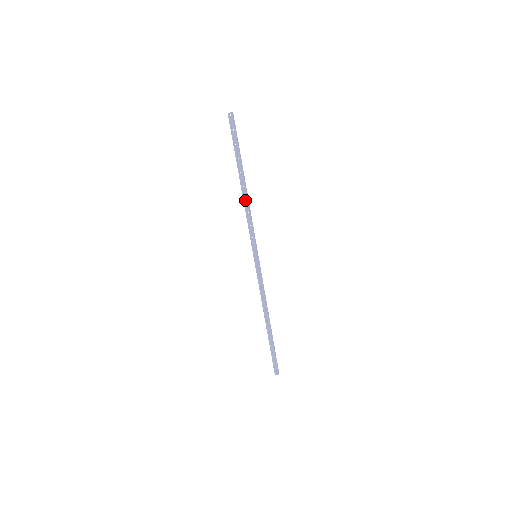
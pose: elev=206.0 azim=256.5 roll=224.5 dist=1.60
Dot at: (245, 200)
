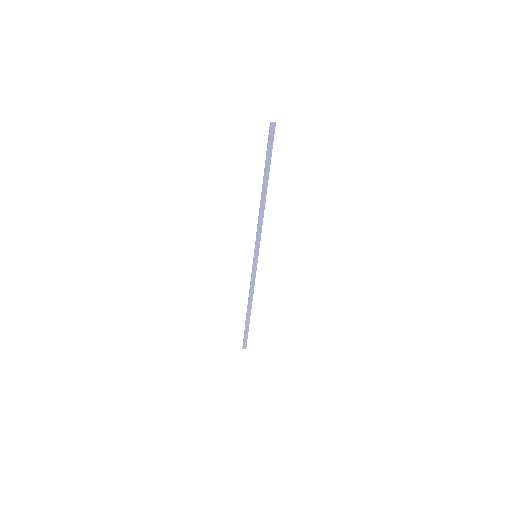
Dot at: (262, 208)
